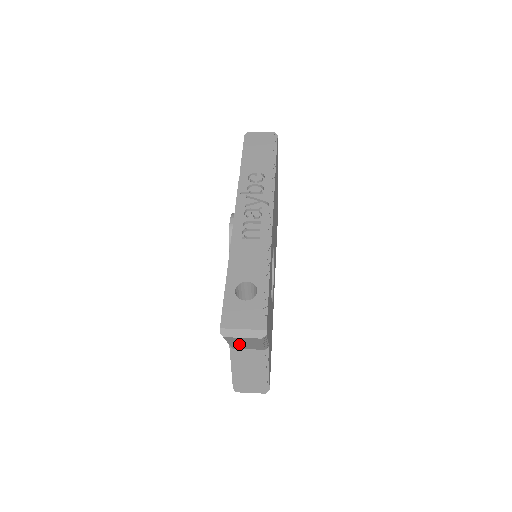
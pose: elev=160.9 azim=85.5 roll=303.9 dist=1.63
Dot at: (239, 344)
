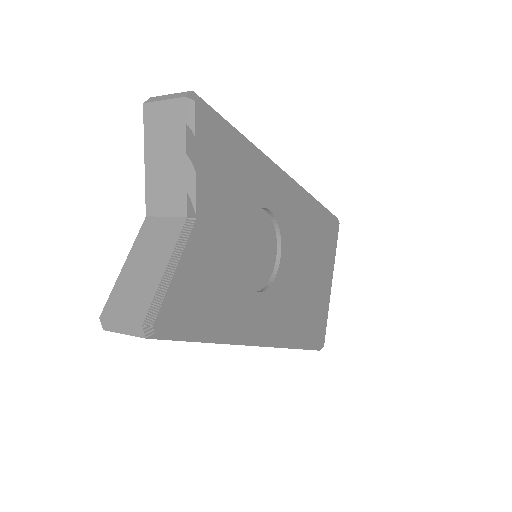
Dot at: (157, 168)
